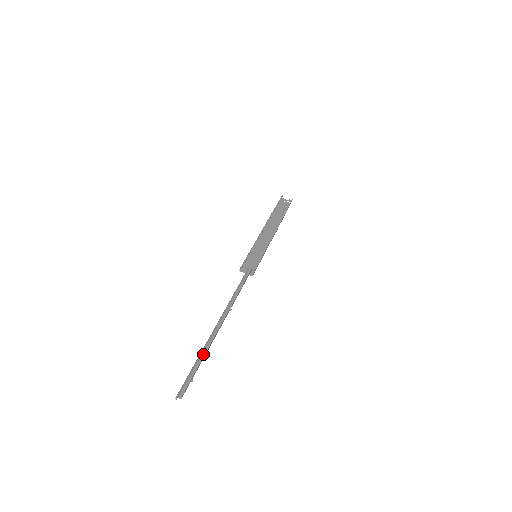
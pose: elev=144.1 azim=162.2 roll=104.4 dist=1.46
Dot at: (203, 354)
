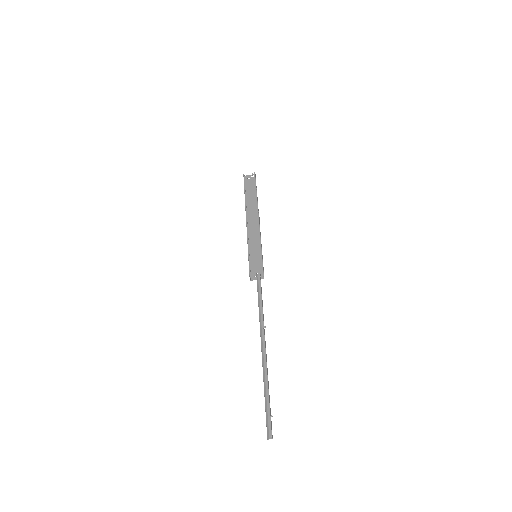
Dot at: (266, 385)
